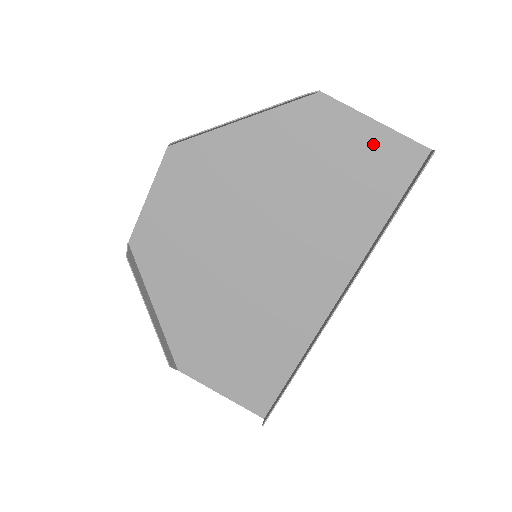
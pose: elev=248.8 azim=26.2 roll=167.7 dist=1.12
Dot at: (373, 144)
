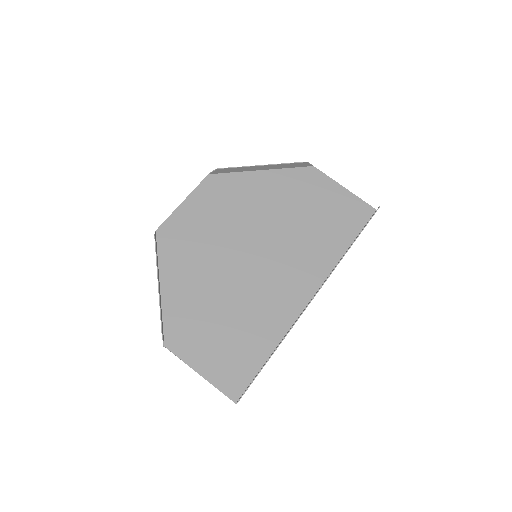
Dot at: (343, 200)
